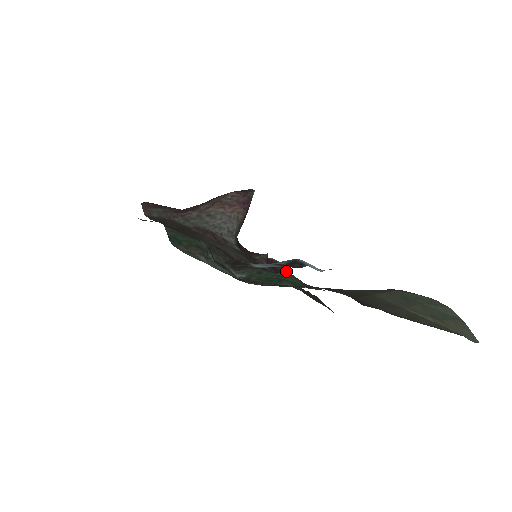
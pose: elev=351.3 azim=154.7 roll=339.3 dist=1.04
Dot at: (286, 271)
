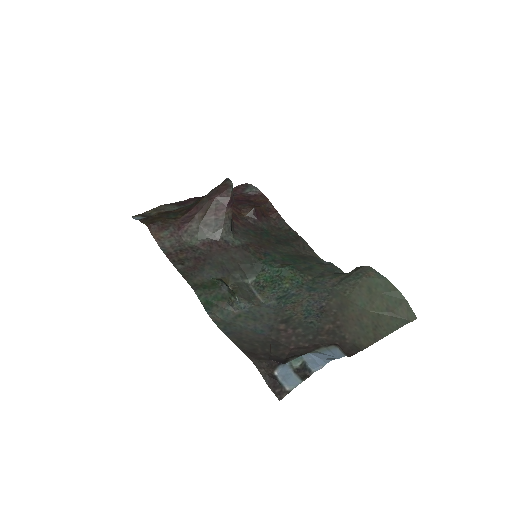
Dot at: (271, 206)
